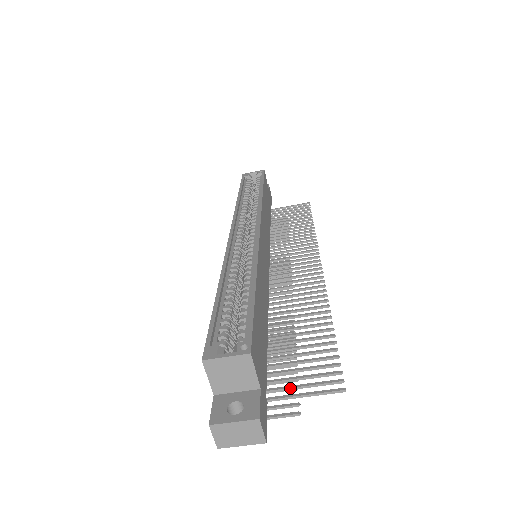
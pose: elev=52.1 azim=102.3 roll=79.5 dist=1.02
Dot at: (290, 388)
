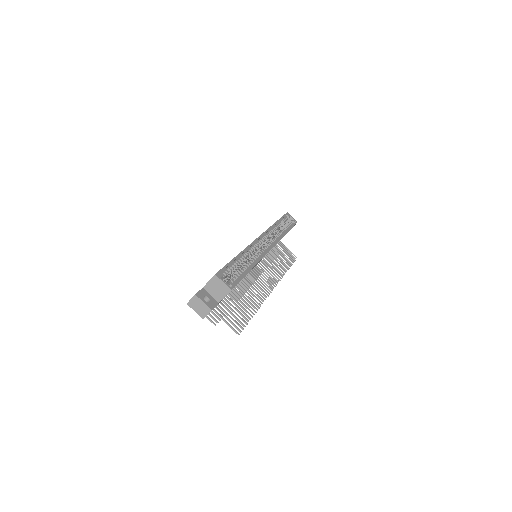
Dot at: (223, 314)
